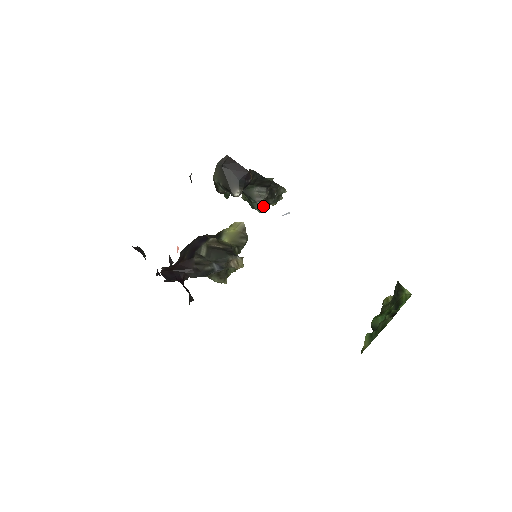
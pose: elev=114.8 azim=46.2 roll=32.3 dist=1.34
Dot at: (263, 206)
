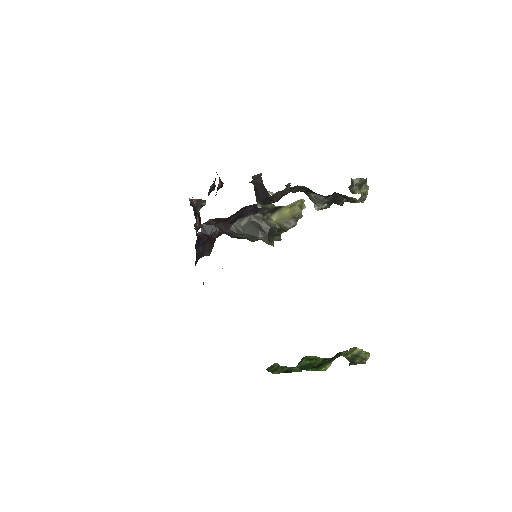
Dot at: (317, 209)
